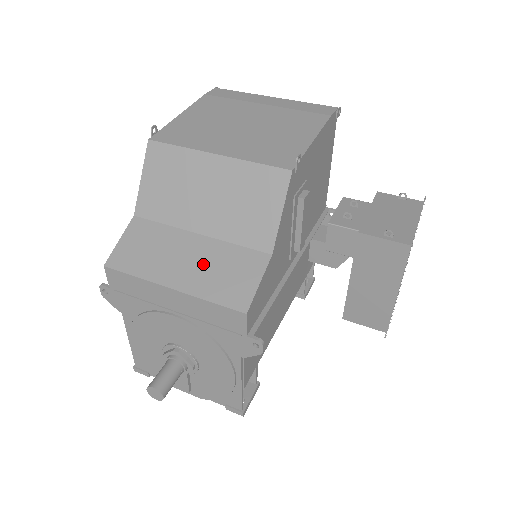
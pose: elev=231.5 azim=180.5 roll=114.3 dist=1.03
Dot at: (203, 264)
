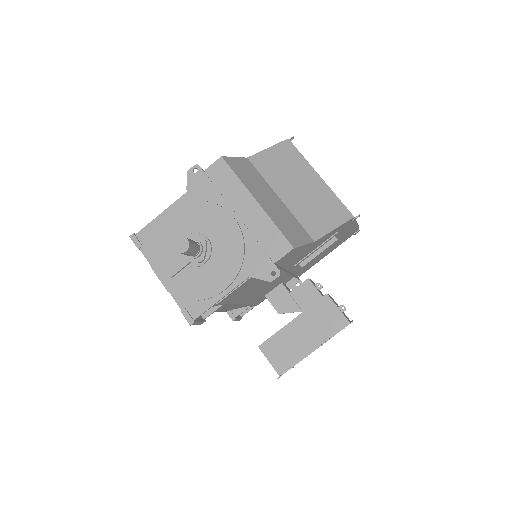
Dot at: (278, 210)
